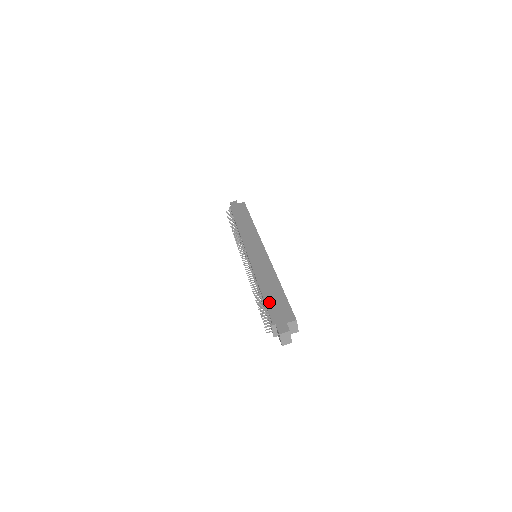
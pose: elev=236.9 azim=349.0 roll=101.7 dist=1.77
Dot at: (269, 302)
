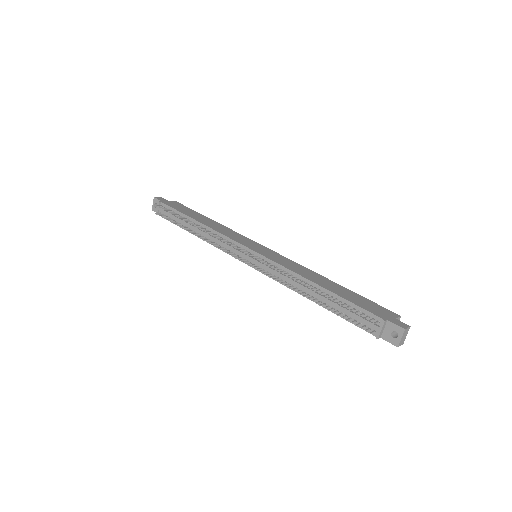
Dot at: (349, 298)
